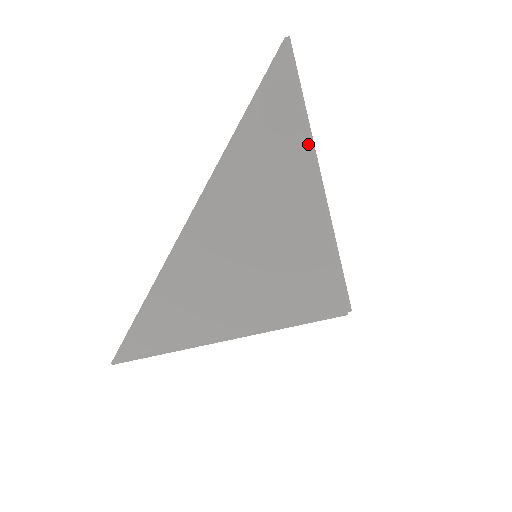
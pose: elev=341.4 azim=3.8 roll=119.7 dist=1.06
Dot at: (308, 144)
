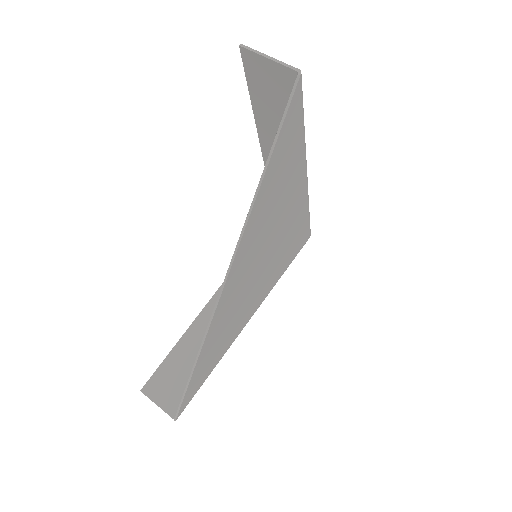
Dot at: (304, 154)
